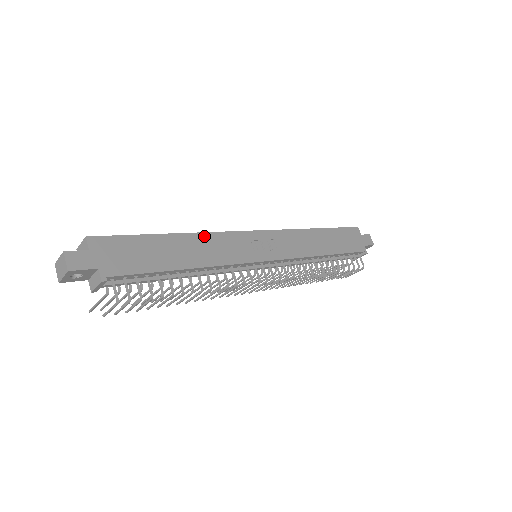
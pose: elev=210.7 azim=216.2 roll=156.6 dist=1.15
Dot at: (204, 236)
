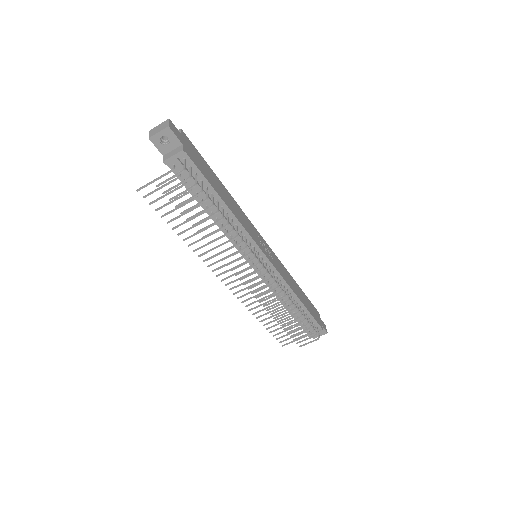
Dot at: (236, 204)
